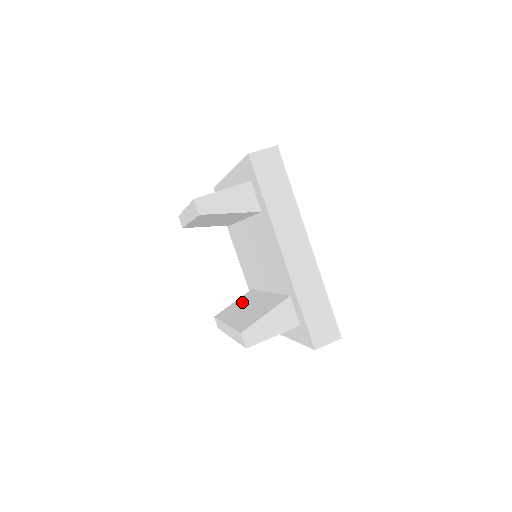
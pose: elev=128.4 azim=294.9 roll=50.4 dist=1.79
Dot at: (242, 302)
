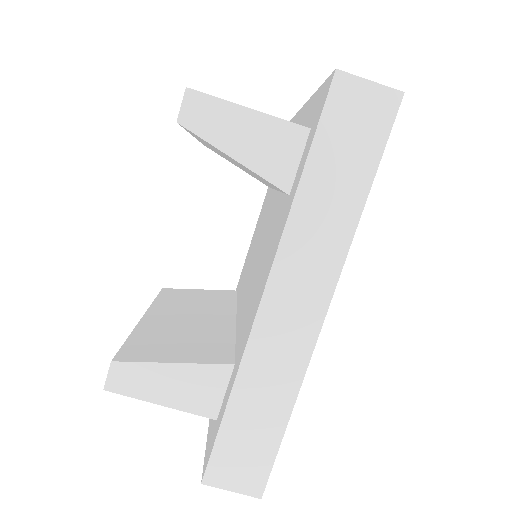
Dot at: (202, 300)
